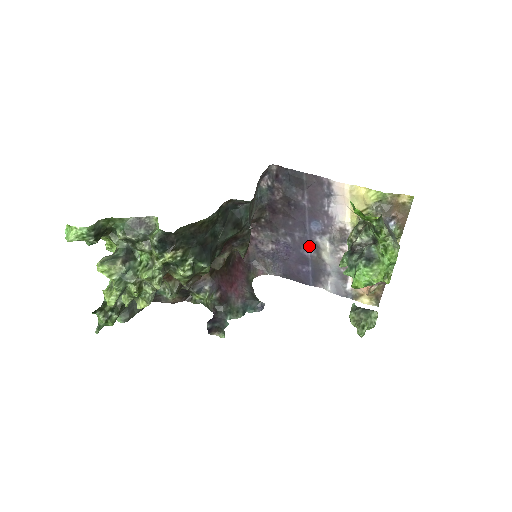
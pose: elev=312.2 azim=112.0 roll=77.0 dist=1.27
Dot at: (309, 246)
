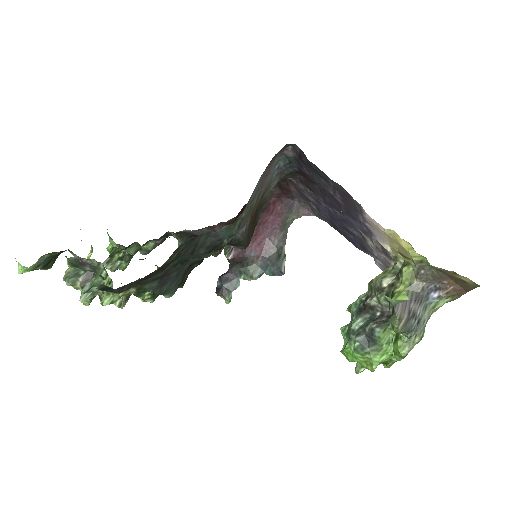
Dot at: (352, 228)
